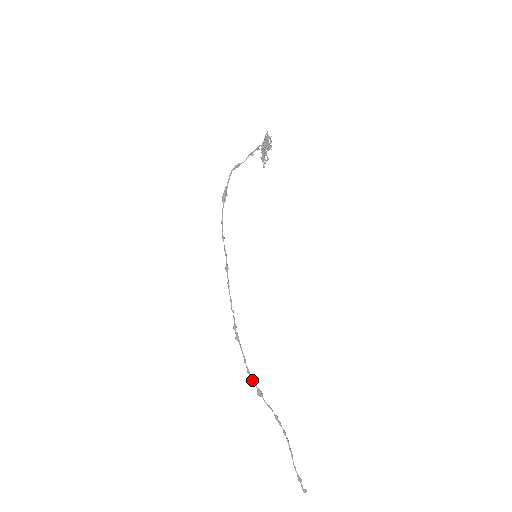
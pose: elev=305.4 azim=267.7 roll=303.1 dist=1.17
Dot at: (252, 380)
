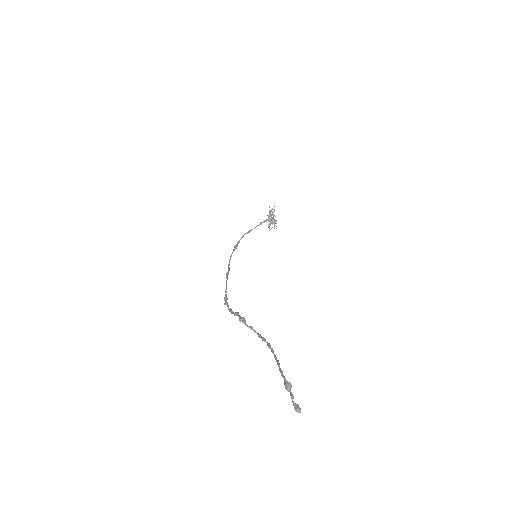
Dot at: (235, 312)
